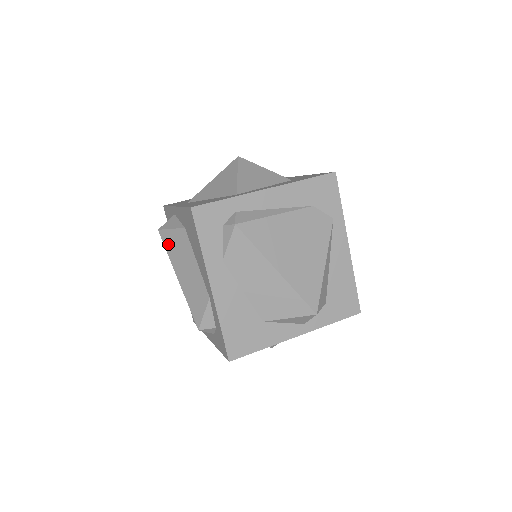
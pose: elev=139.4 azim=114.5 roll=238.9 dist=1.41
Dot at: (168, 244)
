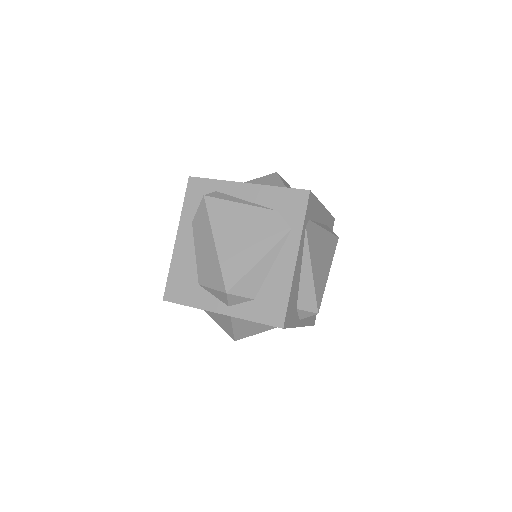
Dot at: occluded
